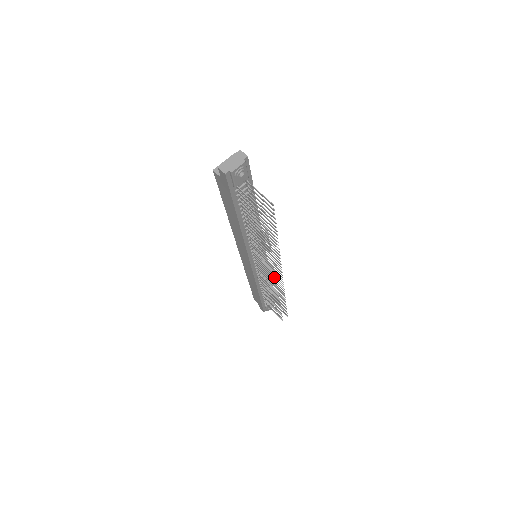
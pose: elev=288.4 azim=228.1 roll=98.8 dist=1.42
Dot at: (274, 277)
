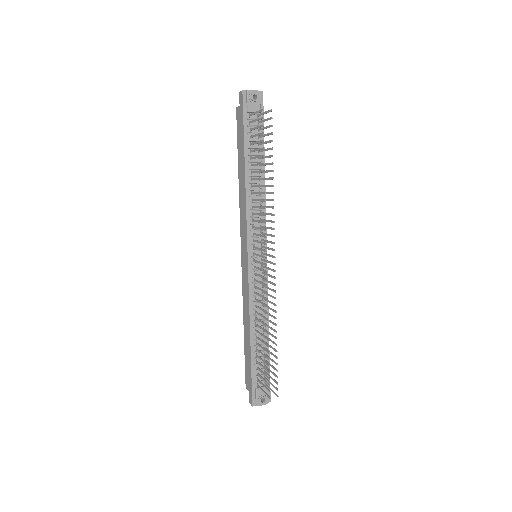
Dot at: (265, 251)
